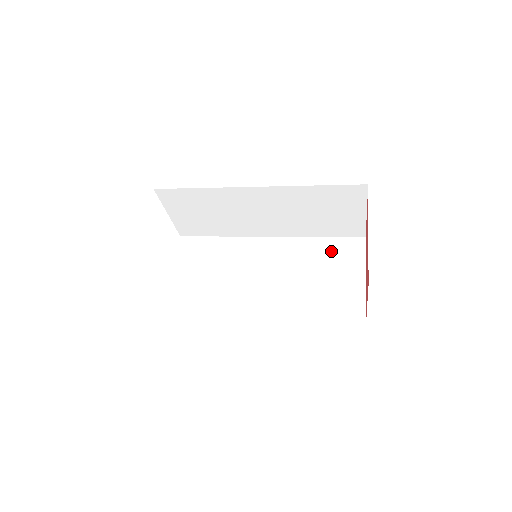
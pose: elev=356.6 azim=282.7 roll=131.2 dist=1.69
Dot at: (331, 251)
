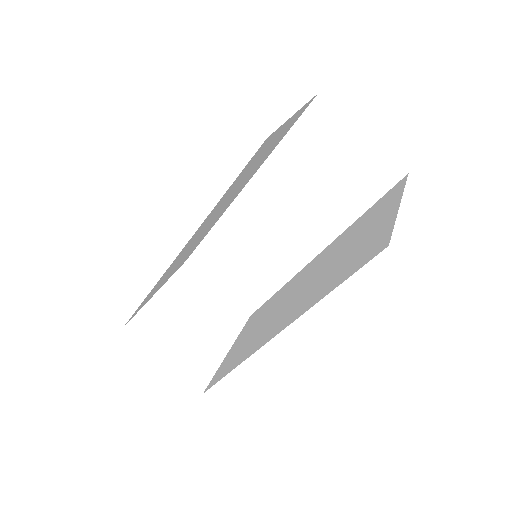
Dot at: (368, 216)
